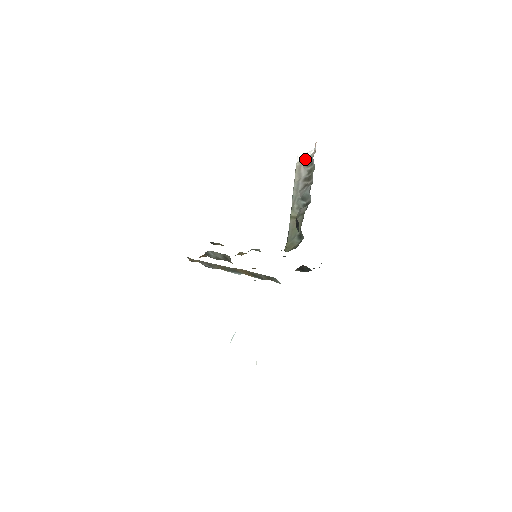
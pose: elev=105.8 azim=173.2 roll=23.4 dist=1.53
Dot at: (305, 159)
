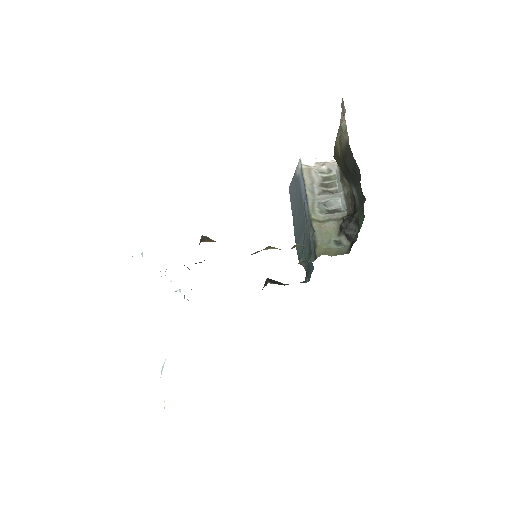
Dot at: (317, 164)
